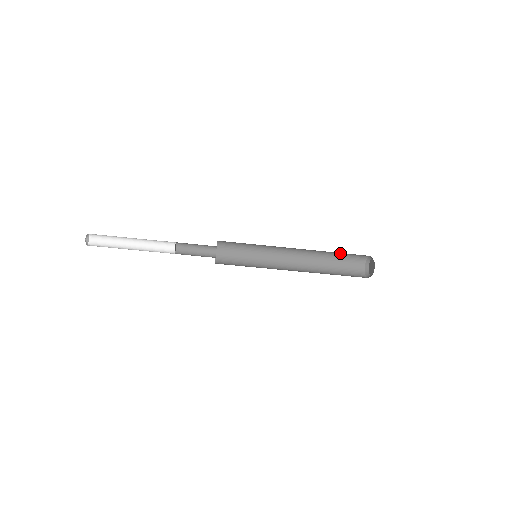
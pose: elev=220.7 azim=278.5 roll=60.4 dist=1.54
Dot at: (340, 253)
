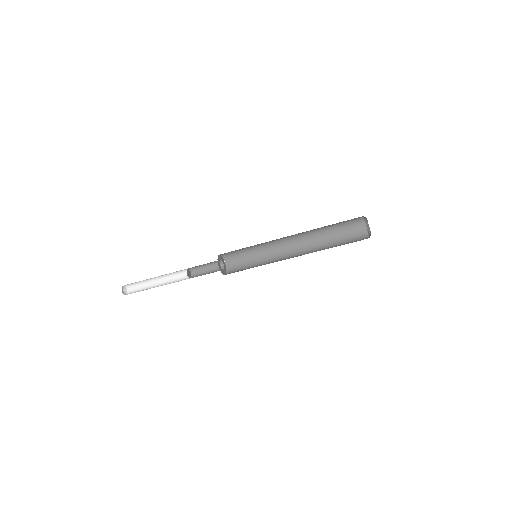
Dot at: (333, 224)
